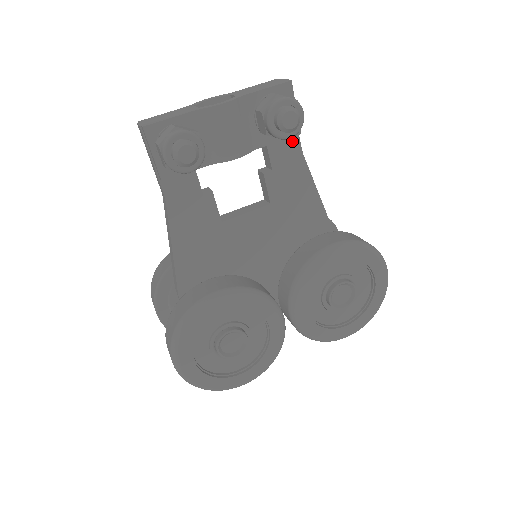
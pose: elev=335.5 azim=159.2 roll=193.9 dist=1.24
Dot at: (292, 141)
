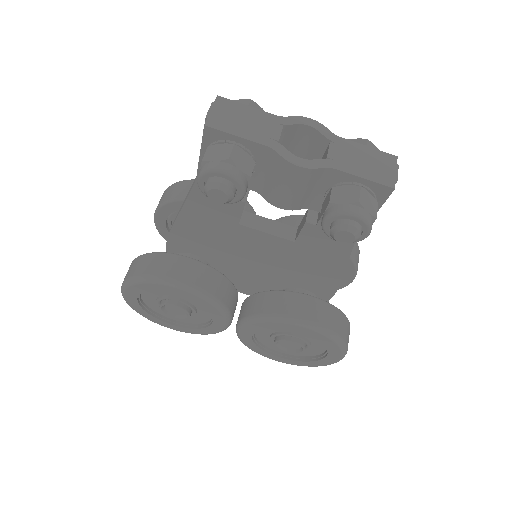
Dot at: occluded
